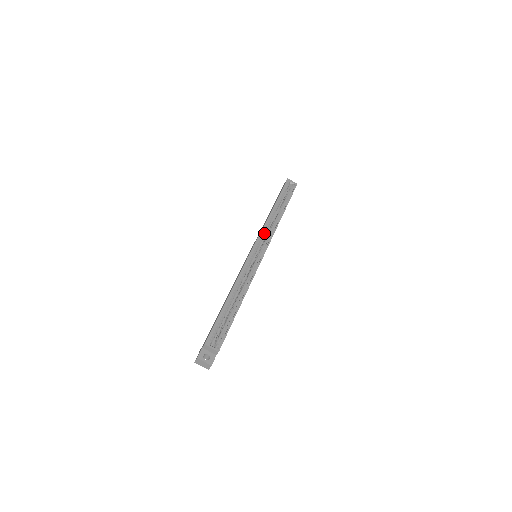
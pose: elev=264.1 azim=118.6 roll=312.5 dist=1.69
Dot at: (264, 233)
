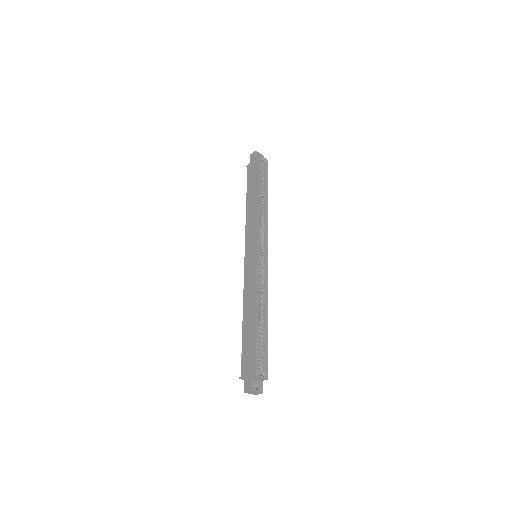
Dot at: (259, 229)
